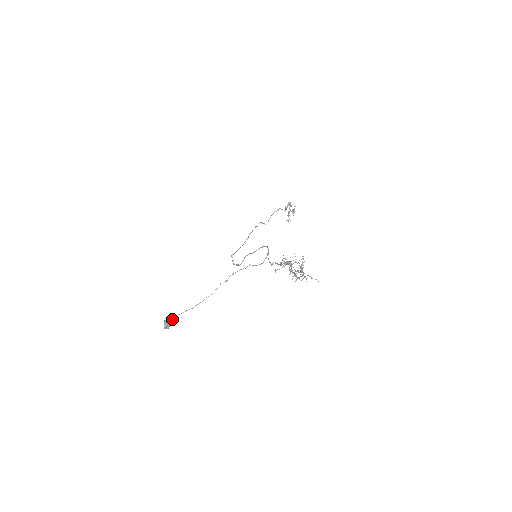
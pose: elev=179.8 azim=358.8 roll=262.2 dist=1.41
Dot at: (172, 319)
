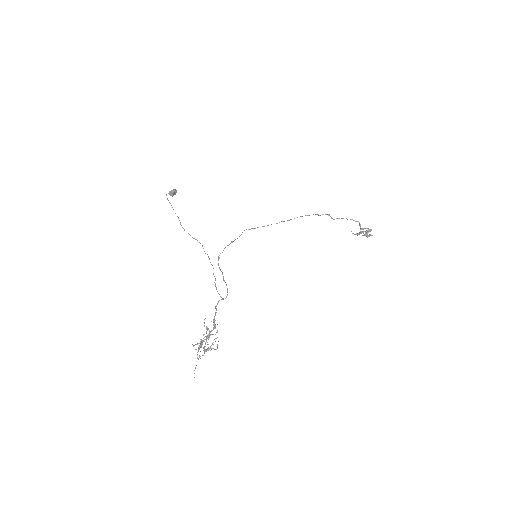
Dot at: (170, 203)
